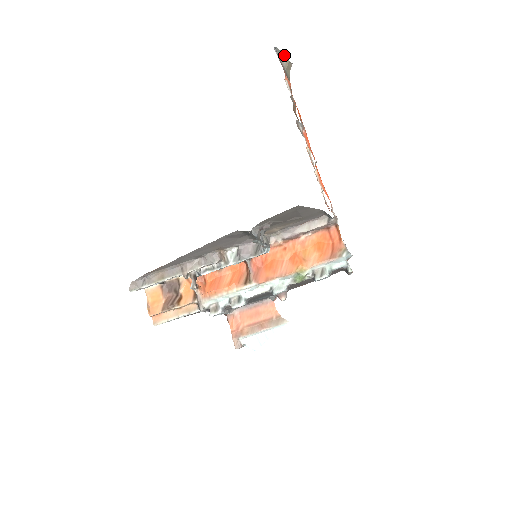
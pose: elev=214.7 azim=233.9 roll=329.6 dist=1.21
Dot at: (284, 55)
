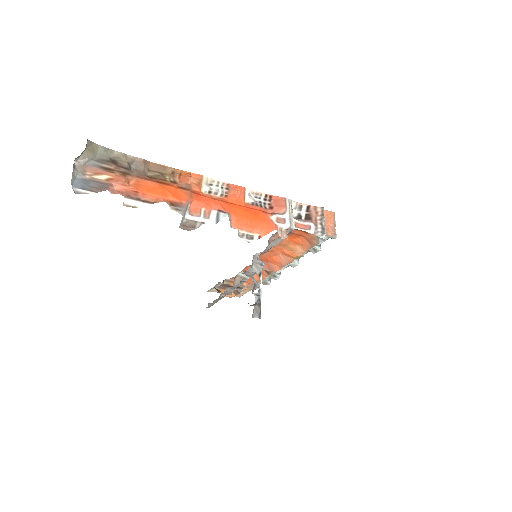
Dot at: occluded
